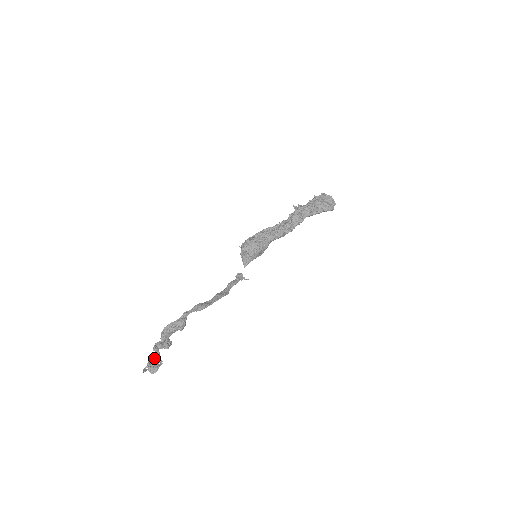
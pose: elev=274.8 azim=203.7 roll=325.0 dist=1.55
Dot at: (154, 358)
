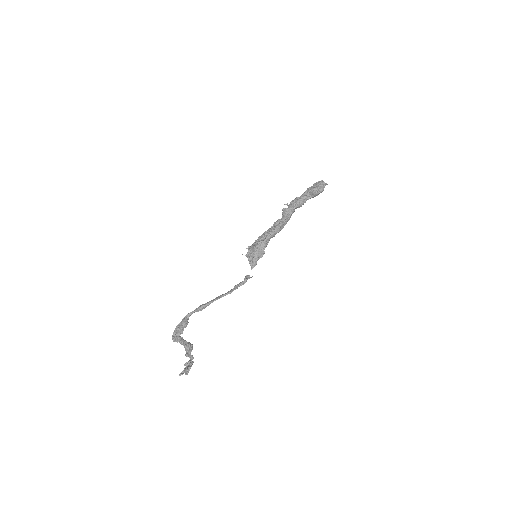
Dot at: (189, 363)
